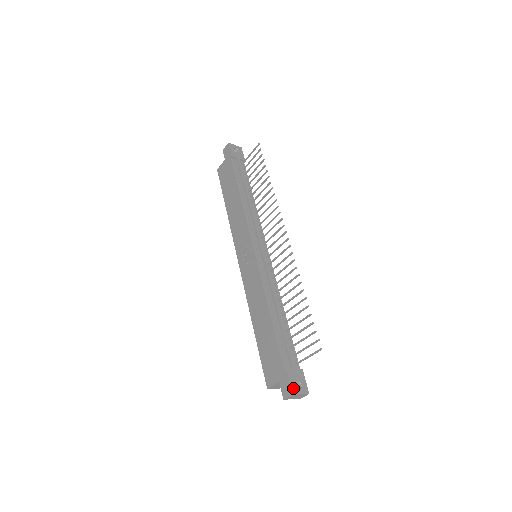
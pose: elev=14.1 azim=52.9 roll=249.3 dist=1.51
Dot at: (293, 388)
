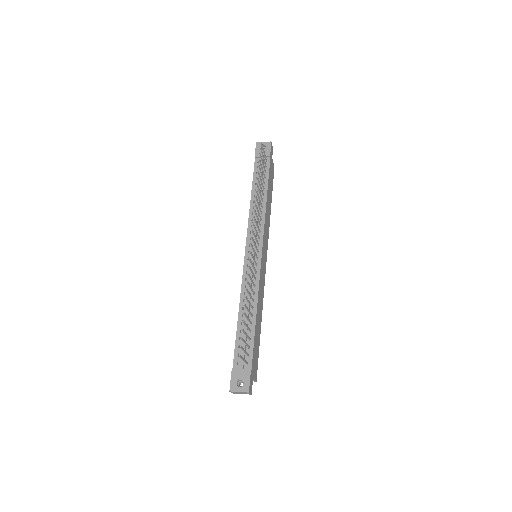
Dot at: (232, 385)
